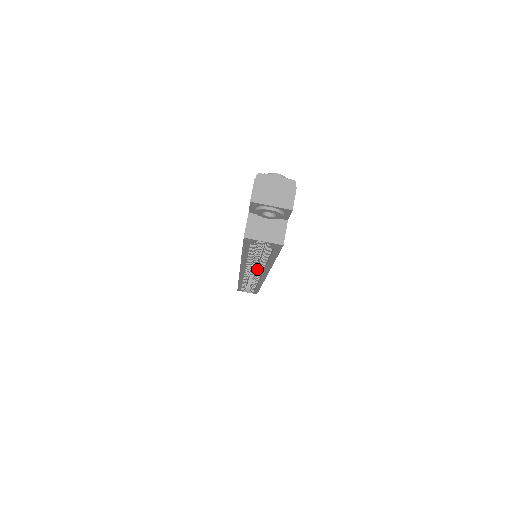
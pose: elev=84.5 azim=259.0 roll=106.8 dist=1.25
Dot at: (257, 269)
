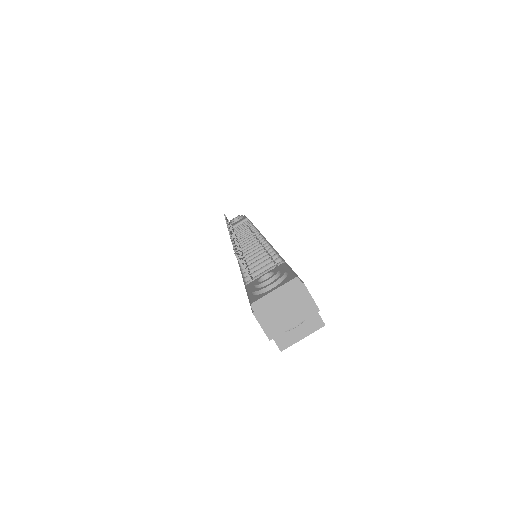
Dot at: occluded
